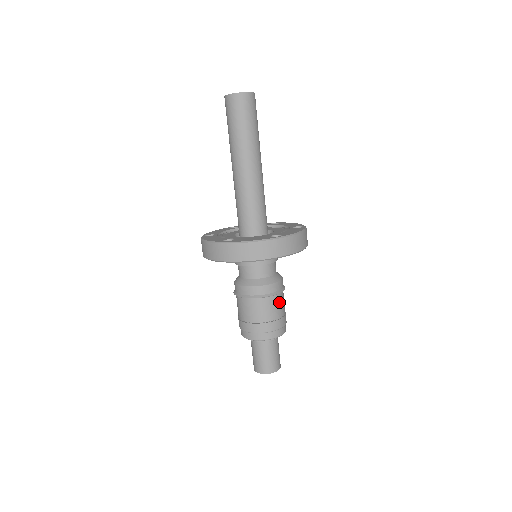
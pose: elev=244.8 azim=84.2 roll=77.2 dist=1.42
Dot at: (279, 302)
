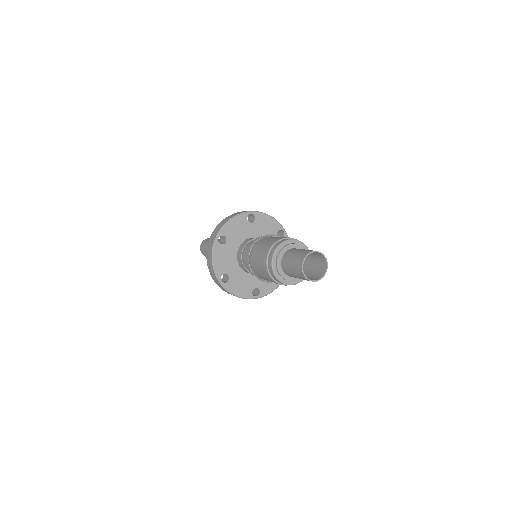
Dot at: occluded
